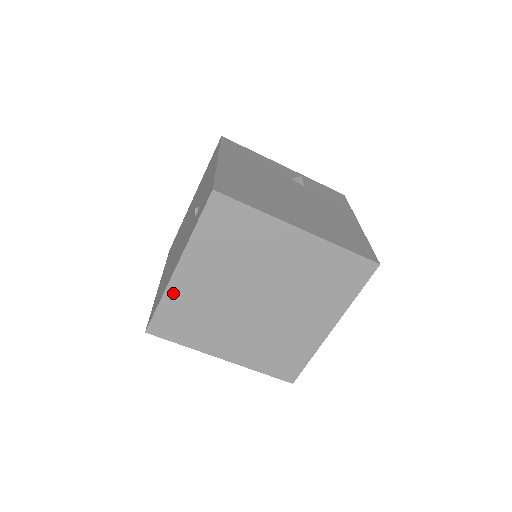
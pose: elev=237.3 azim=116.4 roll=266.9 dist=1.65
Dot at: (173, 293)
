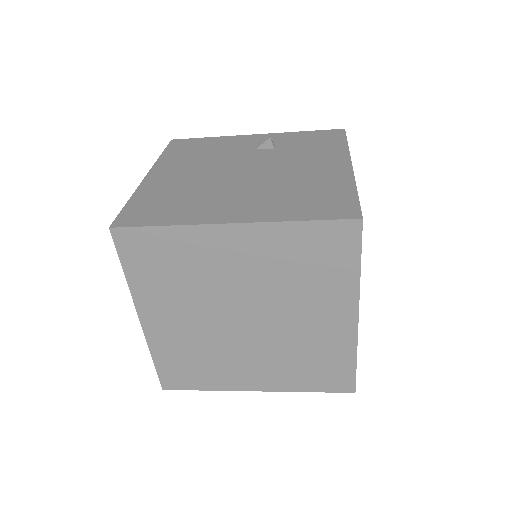
Dot at: (157, 345)
